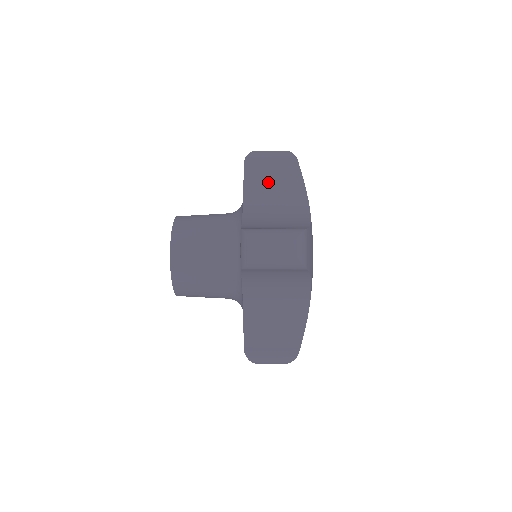
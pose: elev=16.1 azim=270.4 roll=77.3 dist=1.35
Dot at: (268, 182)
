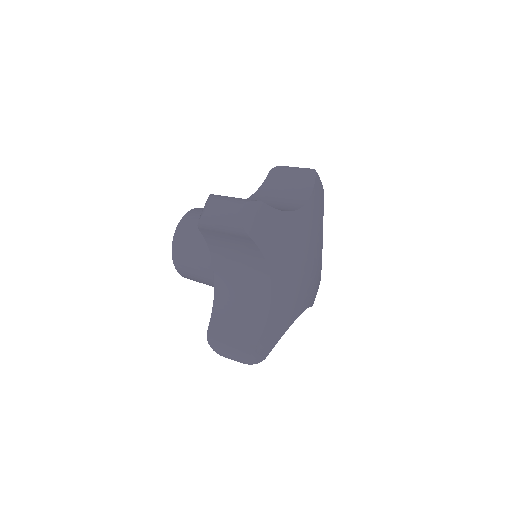
Dot at: (229, 250)
